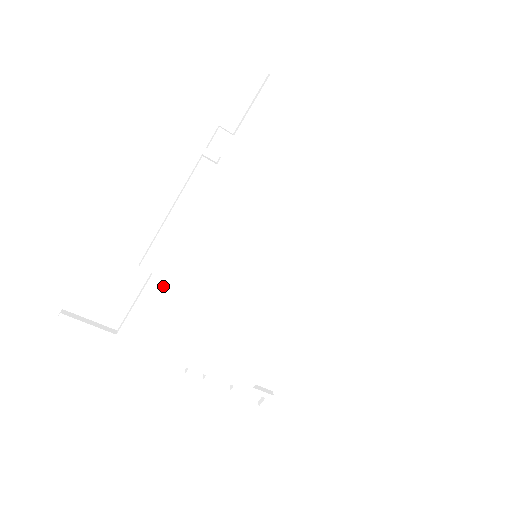
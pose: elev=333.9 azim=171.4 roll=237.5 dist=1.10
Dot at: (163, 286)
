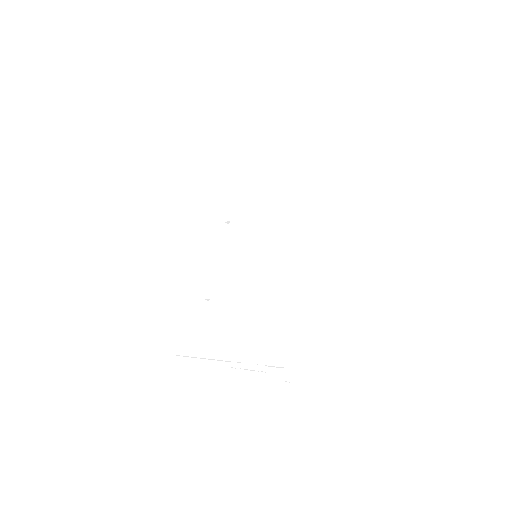
Dot at: (214, 304)
